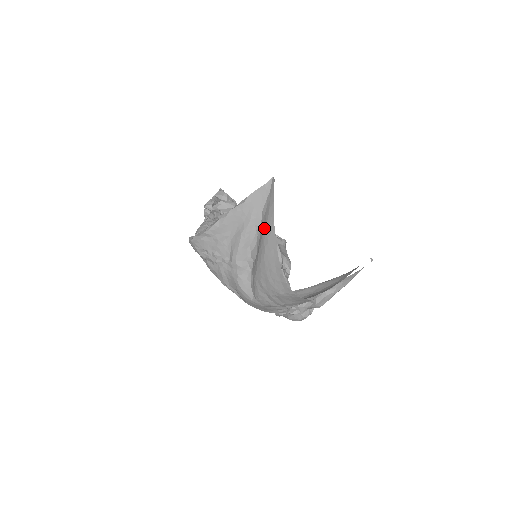
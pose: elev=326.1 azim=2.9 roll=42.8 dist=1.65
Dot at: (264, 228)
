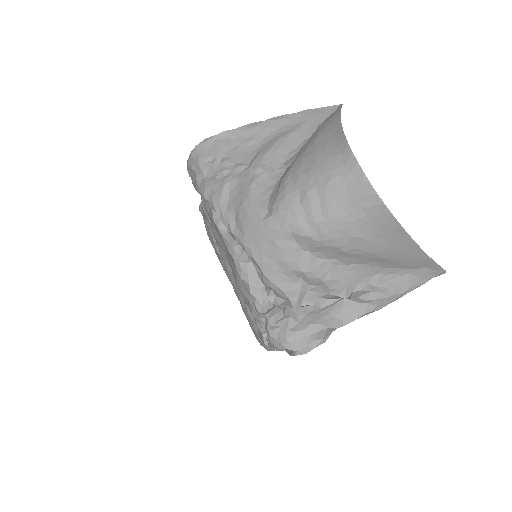
Dot at: (321, 126)
